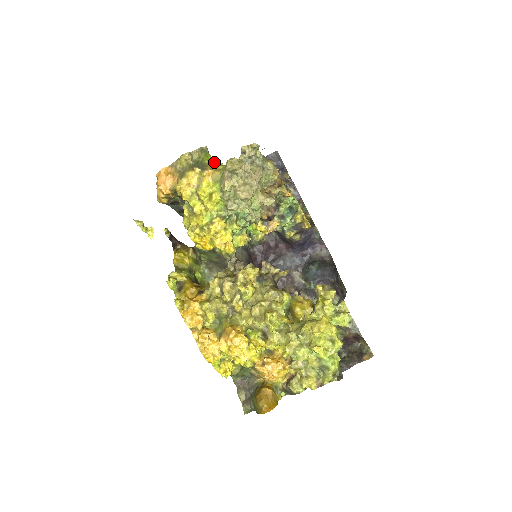
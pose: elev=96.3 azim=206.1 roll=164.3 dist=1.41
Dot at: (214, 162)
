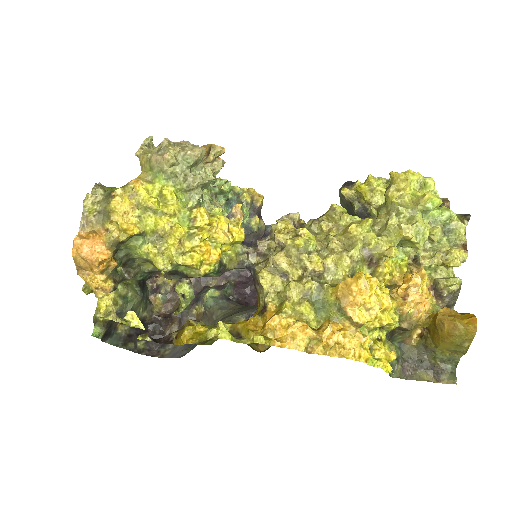
Dot at: occluded
